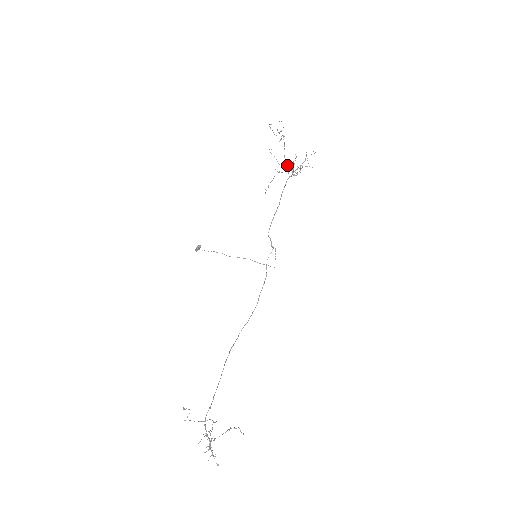
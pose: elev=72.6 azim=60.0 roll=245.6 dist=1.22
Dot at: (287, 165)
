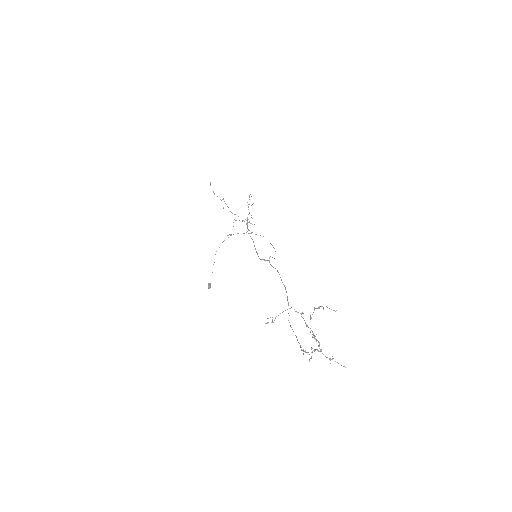
Dot at: occluded
